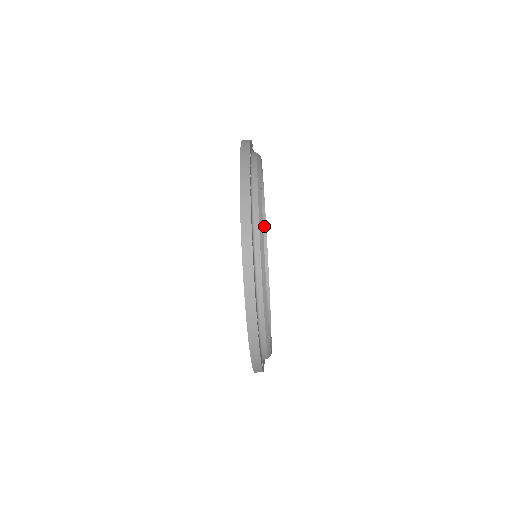
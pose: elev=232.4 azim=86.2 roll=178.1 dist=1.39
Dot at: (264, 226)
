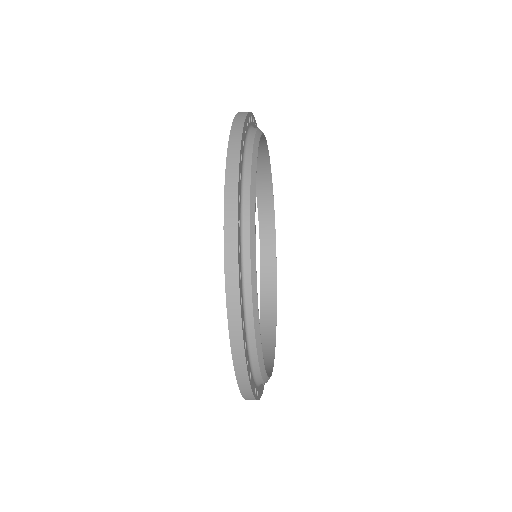
Dot at: (261, 135)
